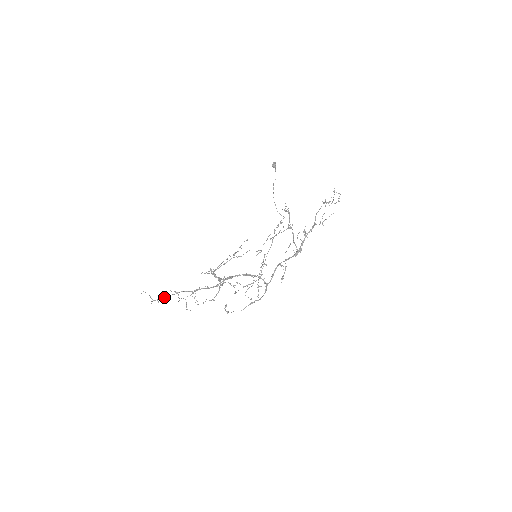
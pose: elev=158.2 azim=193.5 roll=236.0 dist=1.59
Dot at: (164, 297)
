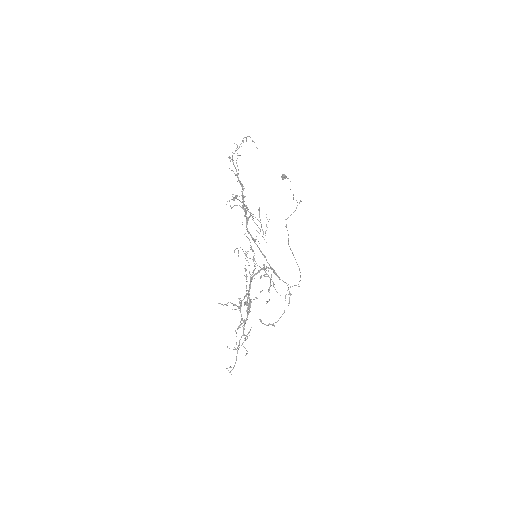
Dot at: (236, 359)
